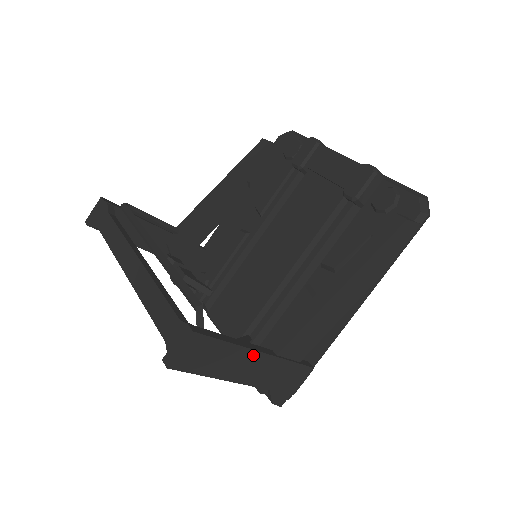
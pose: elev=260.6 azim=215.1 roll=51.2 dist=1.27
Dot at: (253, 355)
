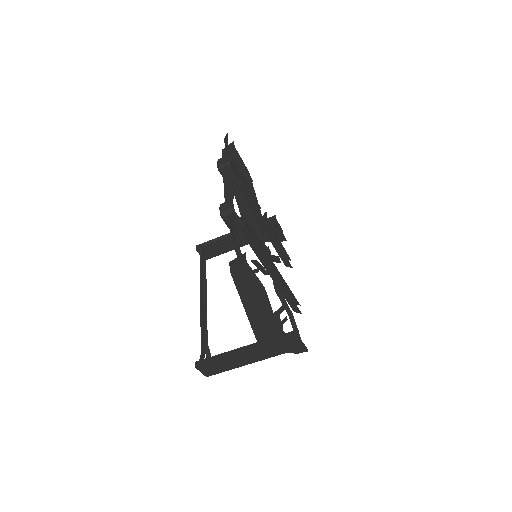
Dot at: (241, 355)
